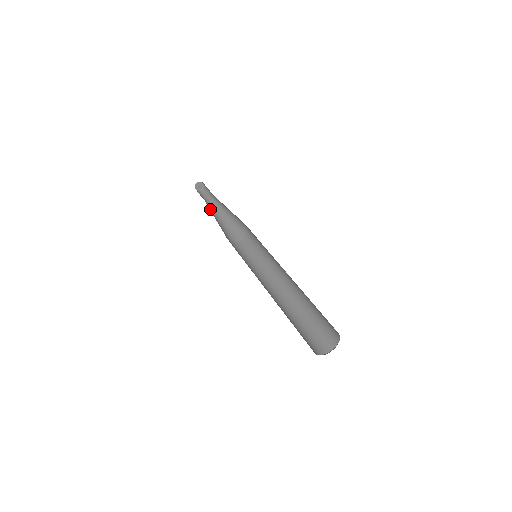
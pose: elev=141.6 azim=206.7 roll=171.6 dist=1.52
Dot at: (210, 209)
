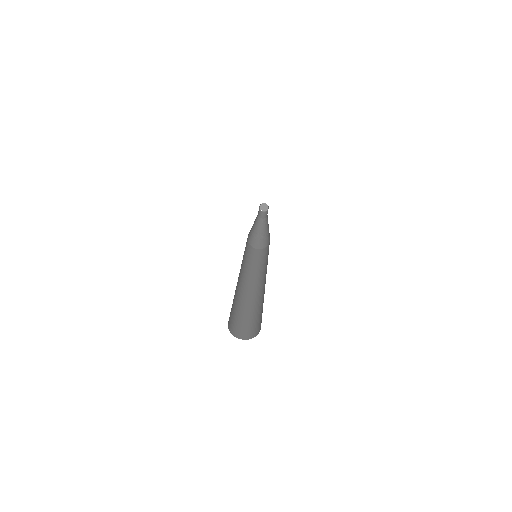
Dot at: (256, 221)
